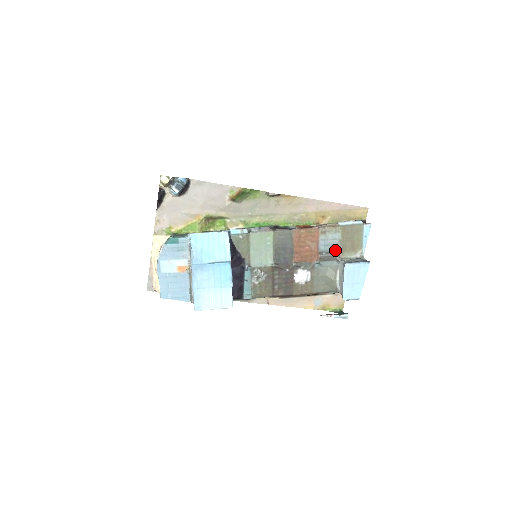
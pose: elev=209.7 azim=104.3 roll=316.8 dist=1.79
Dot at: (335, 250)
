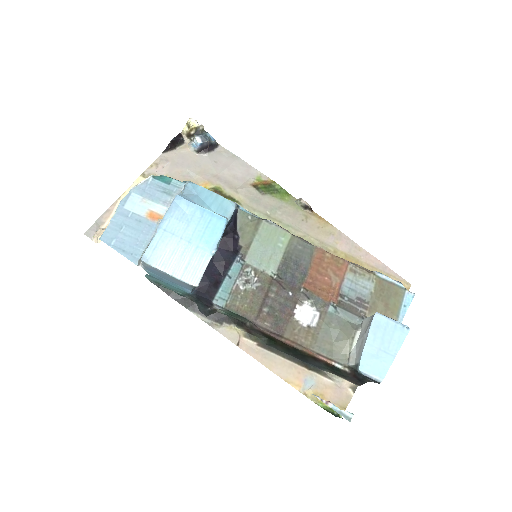
Dot at: (361, 302)
